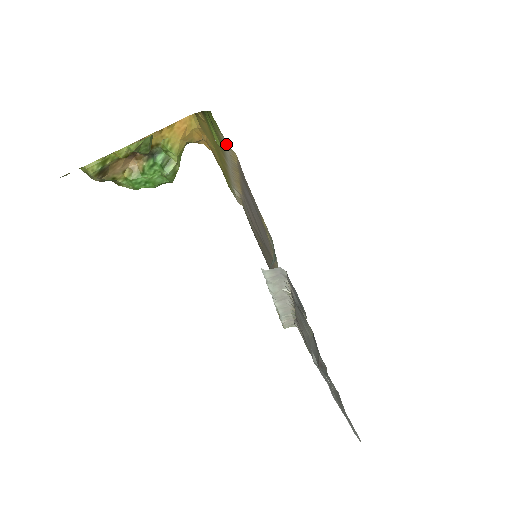
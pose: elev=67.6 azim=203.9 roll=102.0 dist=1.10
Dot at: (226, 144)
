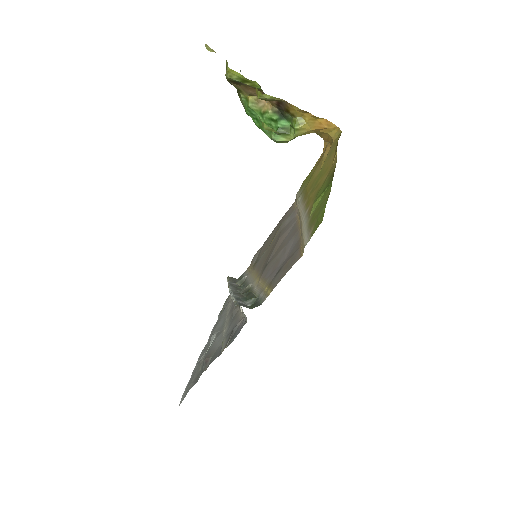
Dot at: (307, 240)
